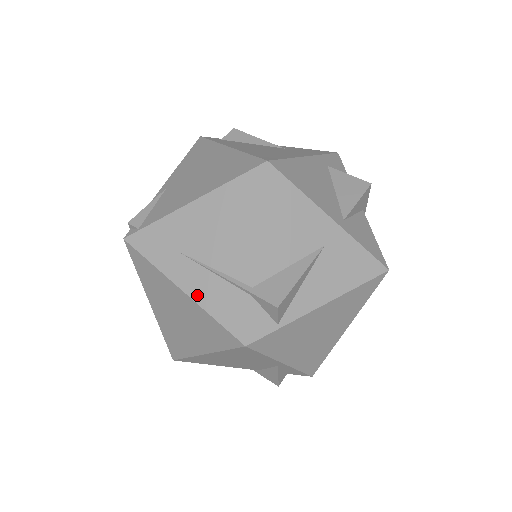
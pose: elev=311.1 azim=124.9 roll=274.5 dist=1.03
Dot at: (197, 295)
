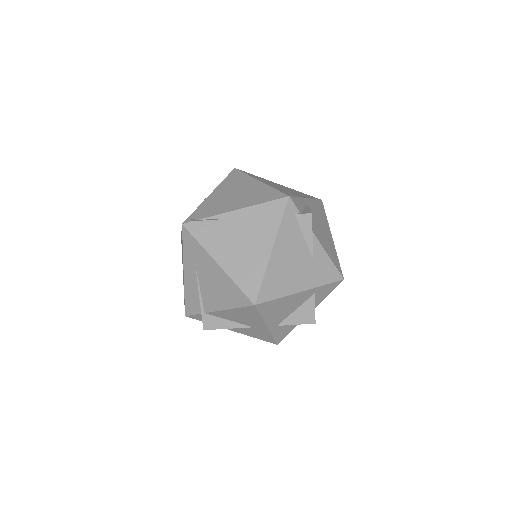
Dot at: (187, 283)
